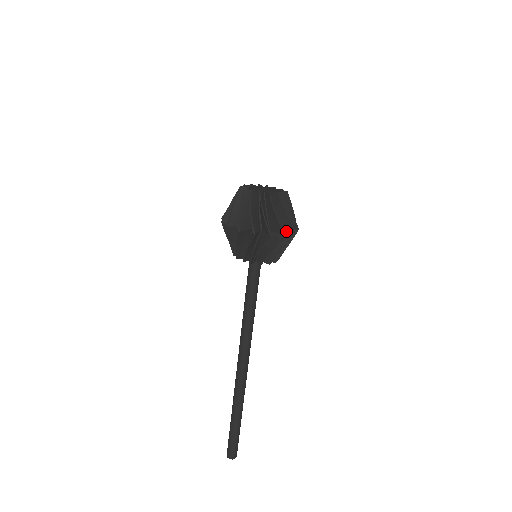
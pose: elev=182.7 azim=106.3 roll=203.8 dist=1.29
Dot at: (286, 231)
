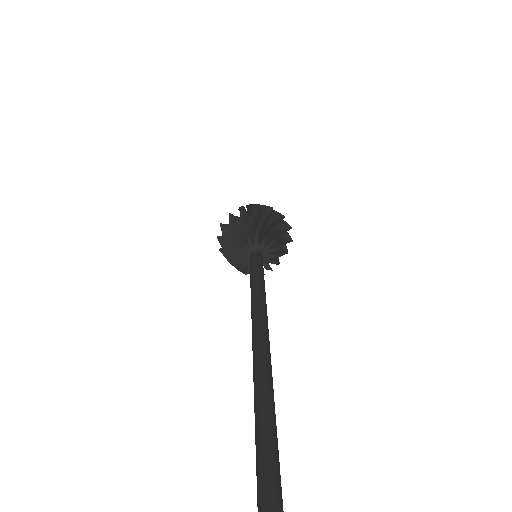
Dot at: (276, 220)
